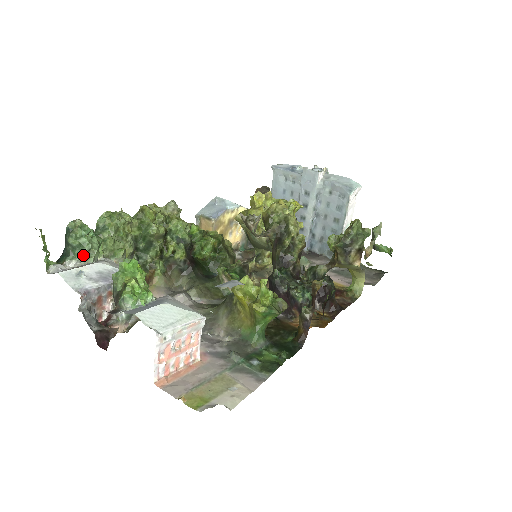
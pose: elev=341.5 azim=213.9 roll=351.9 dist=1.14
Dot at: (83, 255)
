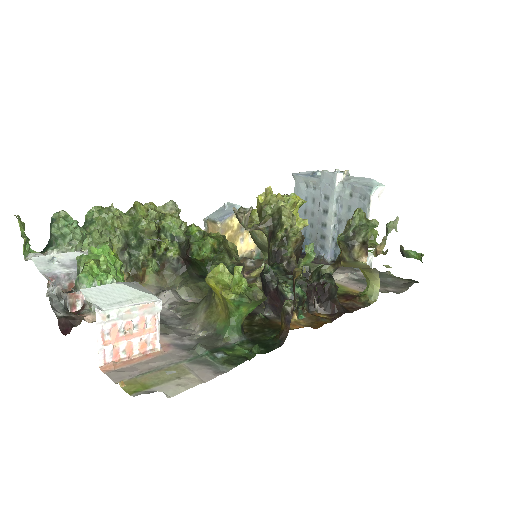
Dot at: (65, 245)
